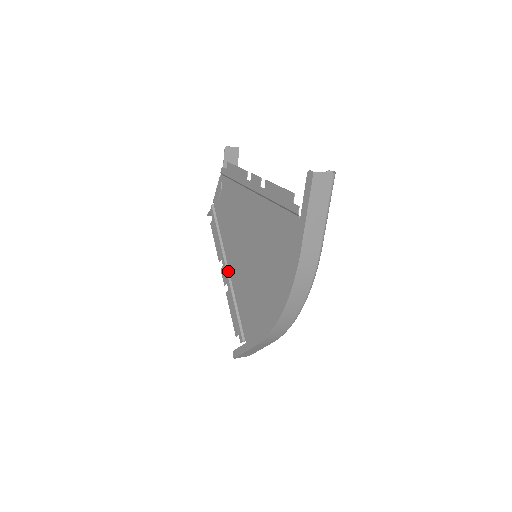
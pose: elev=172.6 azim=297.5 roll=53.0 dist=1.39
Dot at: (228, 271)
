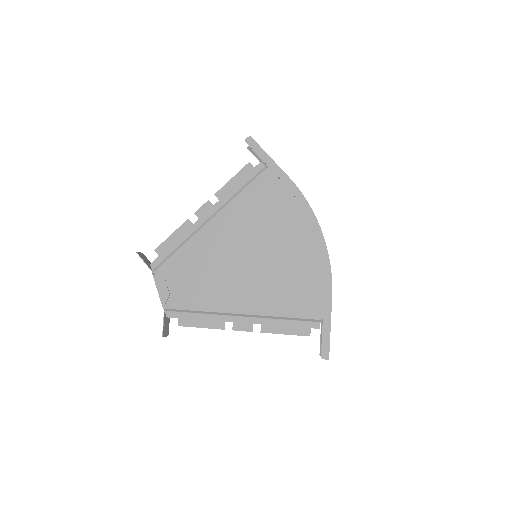
Dot at: (243, 315)
